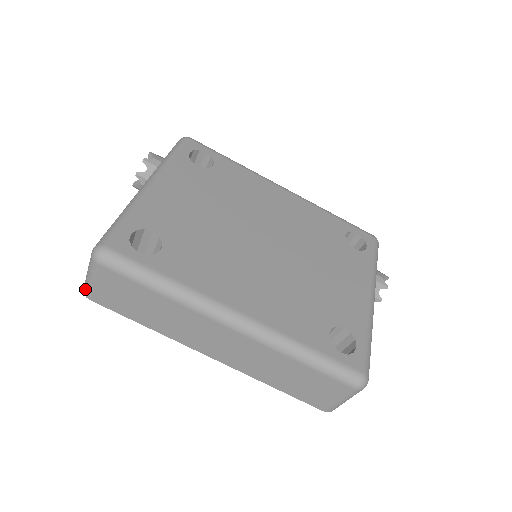
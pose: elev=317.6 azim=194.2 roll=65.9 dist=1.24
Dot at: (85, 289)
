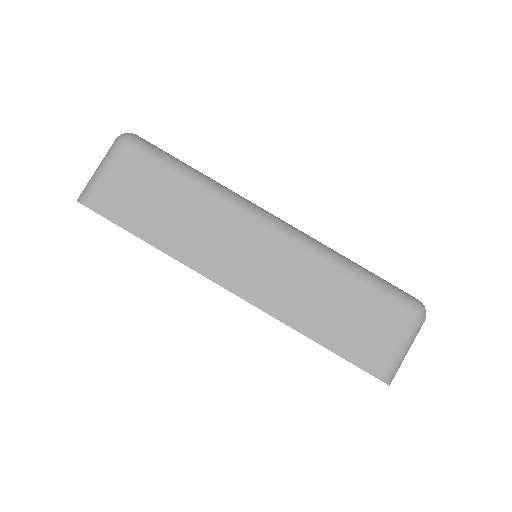
Dot at: (84, 192)
